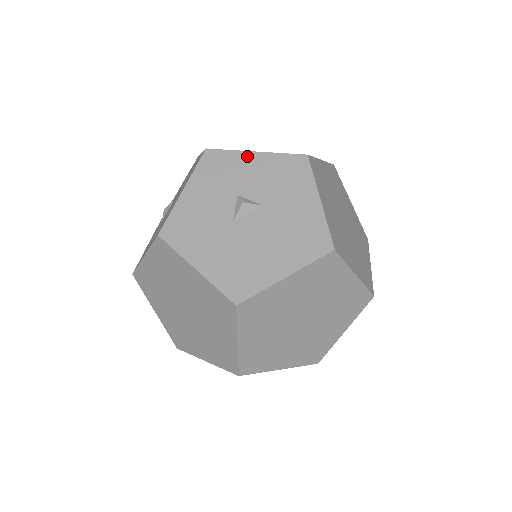
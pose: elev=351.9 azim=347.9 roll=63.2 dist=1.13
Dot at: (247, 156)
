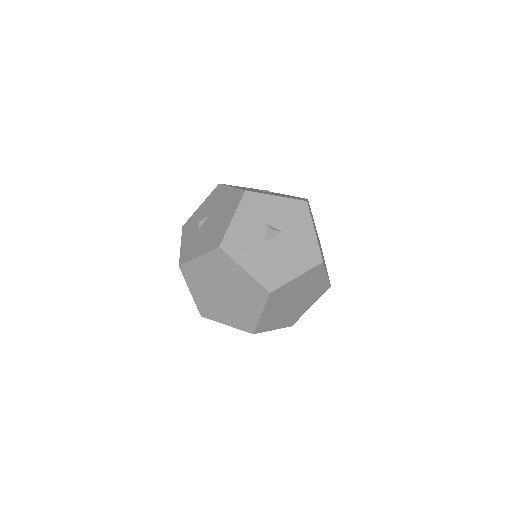
Dot at: (271, 198)
